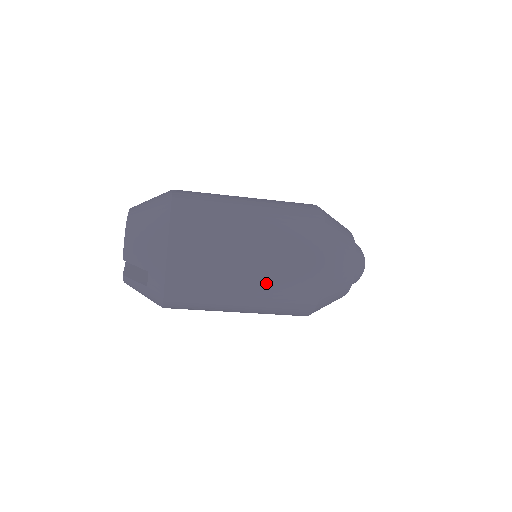
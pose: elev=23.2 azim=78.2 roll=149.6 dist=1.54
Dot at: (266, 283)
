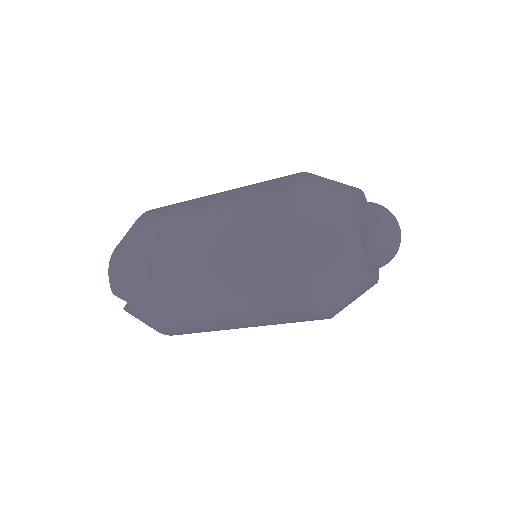
Dot at: (233, 289)
